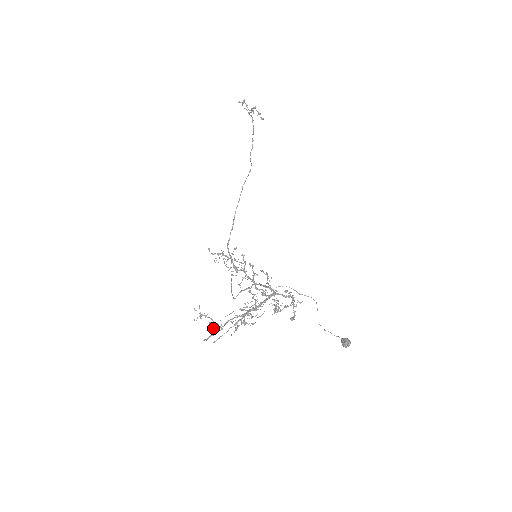
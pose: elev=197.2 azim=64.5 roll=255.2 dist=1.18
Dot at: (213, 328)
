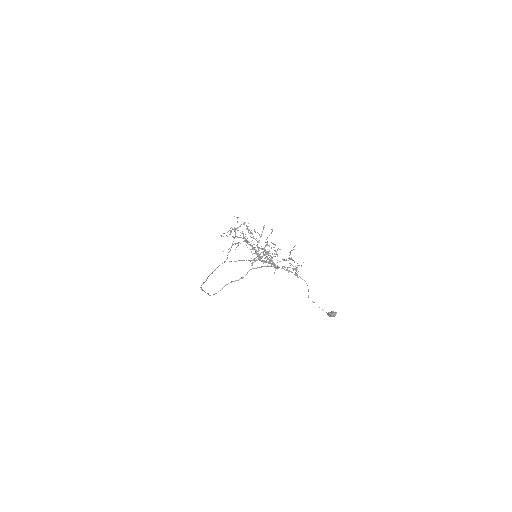
Dot at: (238, 244)
